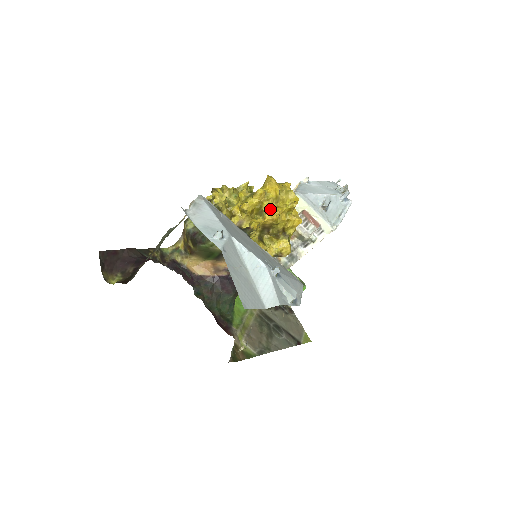
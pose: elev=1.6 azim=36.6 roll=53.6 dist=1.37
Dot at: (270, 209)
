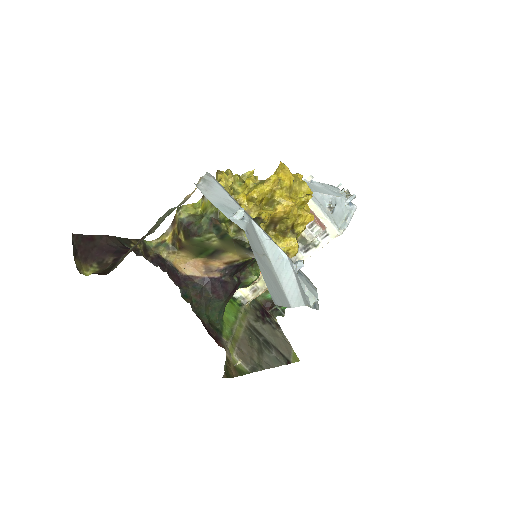
Dot at: (283, 199)
